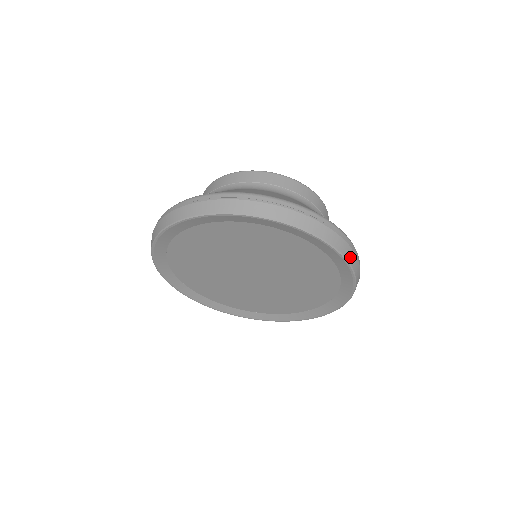
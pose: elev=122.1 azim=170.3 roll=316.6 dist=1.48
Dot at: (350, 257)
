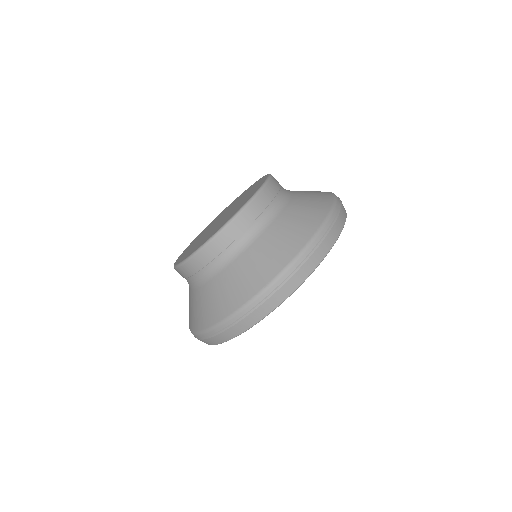
Dot at: (341, 223)
